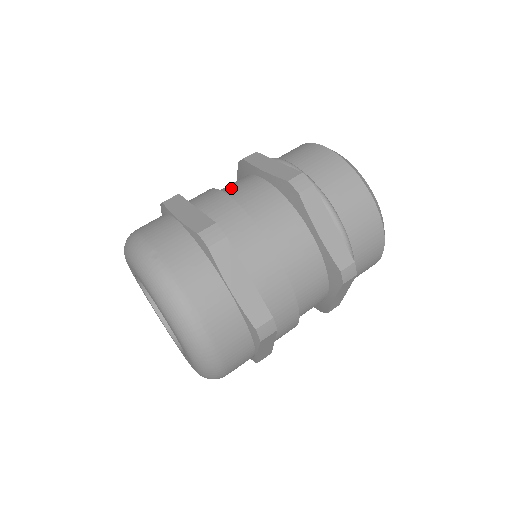
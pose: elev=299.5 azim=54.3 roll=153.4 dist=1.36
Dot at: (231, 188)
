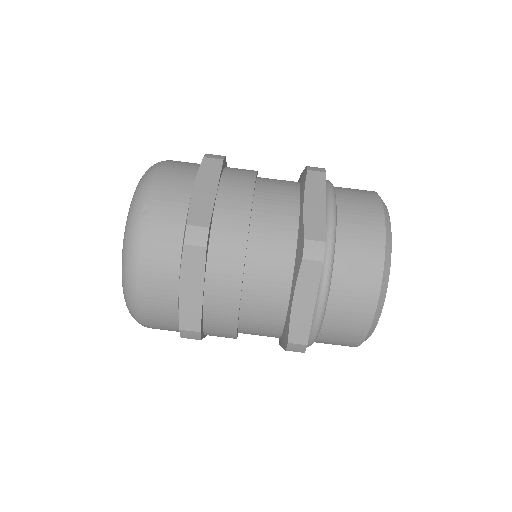
Dot at: (269, 193)
